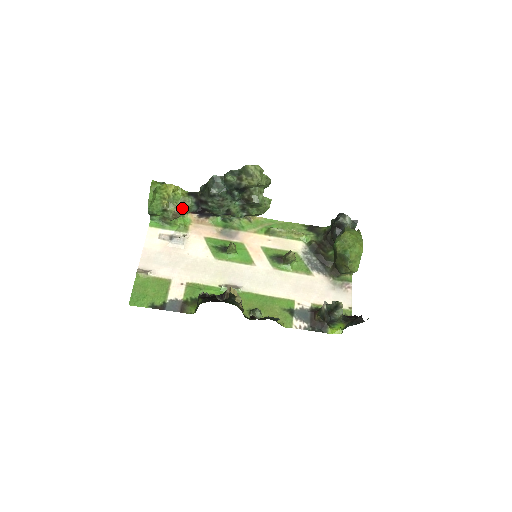
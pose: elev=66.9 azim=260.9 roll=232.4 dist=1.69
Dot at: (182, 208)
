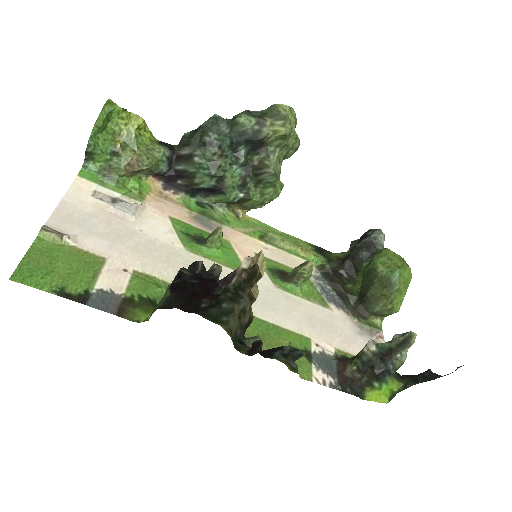
Dot at: (146, 157)
